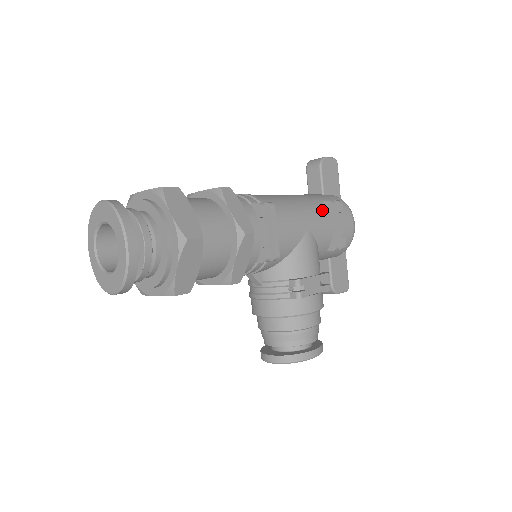
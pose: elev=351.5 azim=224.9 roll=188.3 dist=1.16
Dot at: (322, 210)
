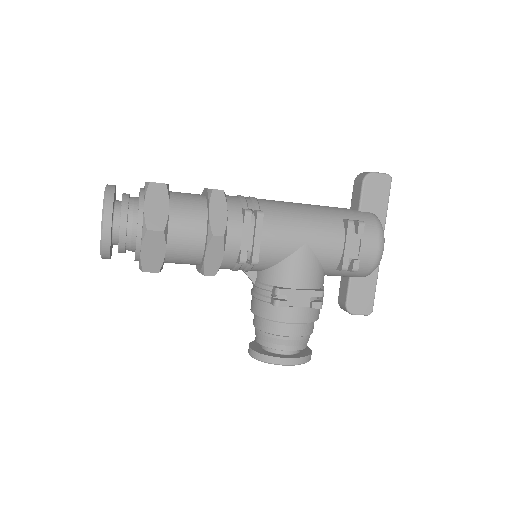
Dot at: (335, 227)
